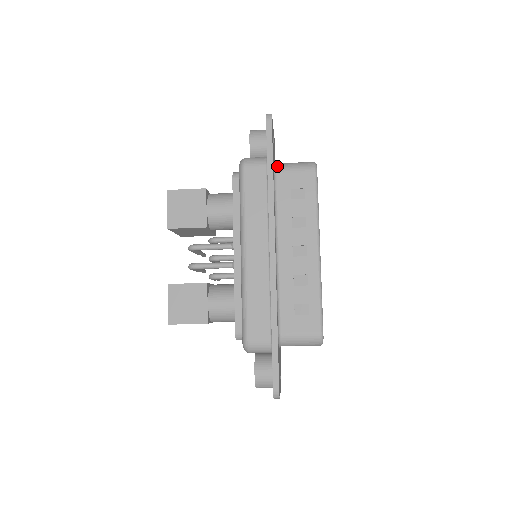
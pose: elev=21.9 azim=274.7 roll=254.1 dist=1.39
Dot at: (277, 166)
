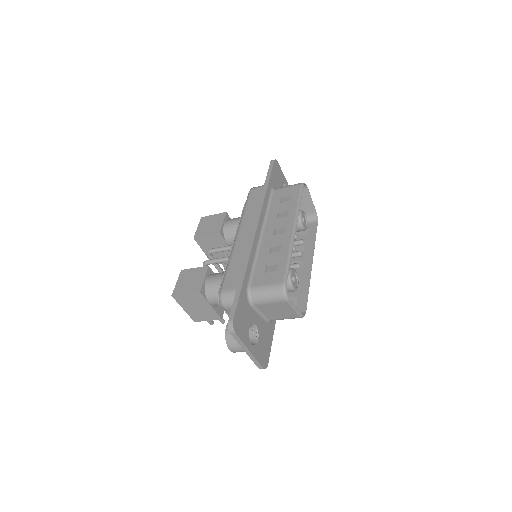
Dot at: (276, 188)
